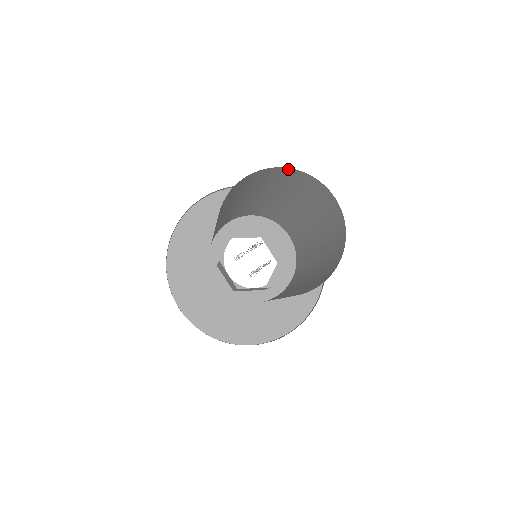
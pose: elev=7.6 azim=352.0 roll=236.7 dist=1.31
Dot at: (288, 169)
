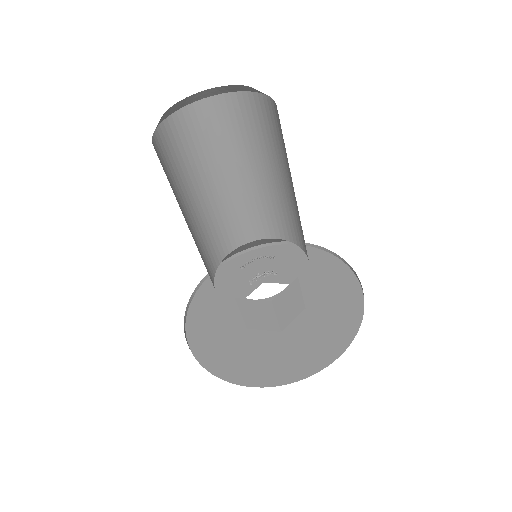
Dot at: (243, 95)
